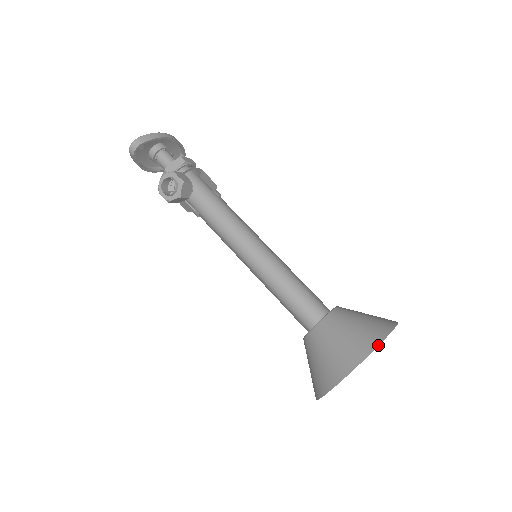
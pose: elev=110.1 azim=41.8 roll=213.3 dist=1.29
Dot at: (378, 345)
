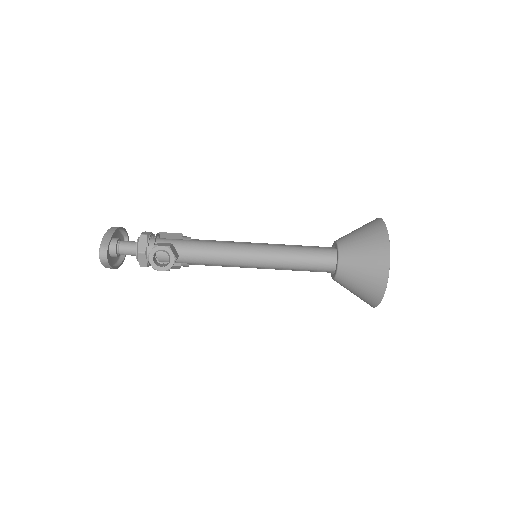
Dot at: (388, 237)
